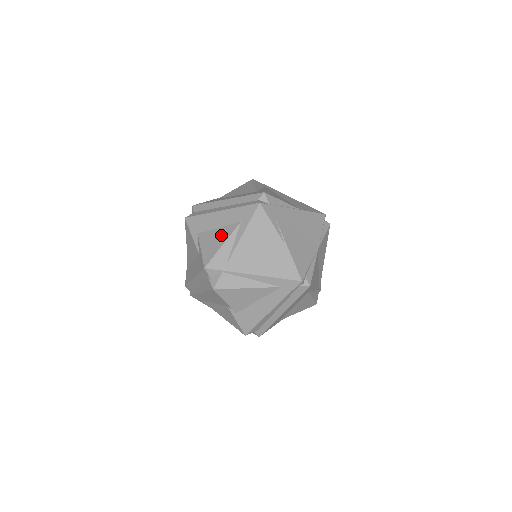
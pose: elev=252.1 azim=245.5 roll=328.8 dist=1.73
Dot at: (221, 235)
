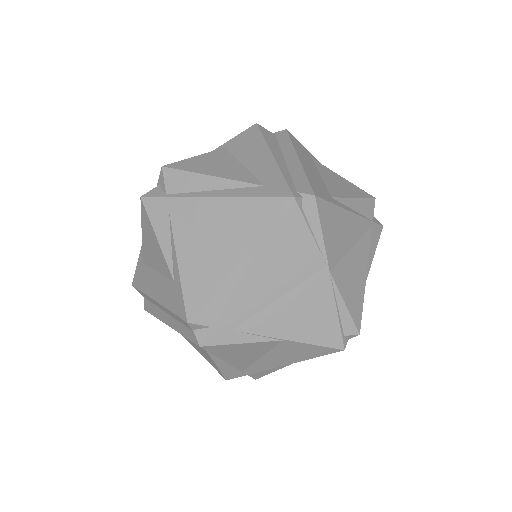
Dot at: occluded
